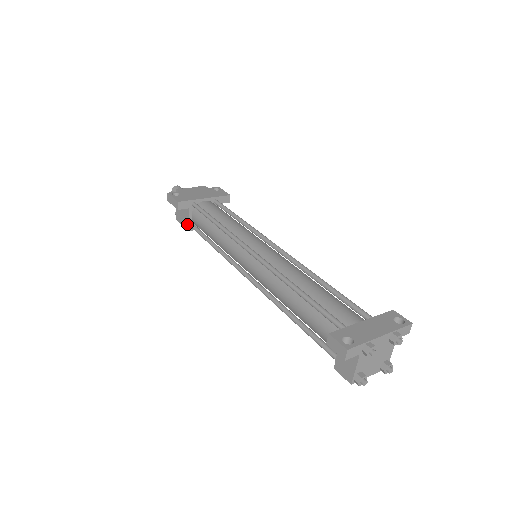
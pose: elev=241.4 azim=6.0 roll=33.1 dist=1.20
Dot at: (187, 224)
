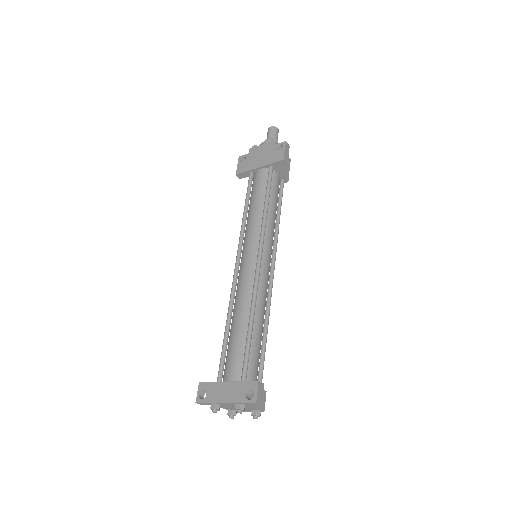
Dot at: occluded
